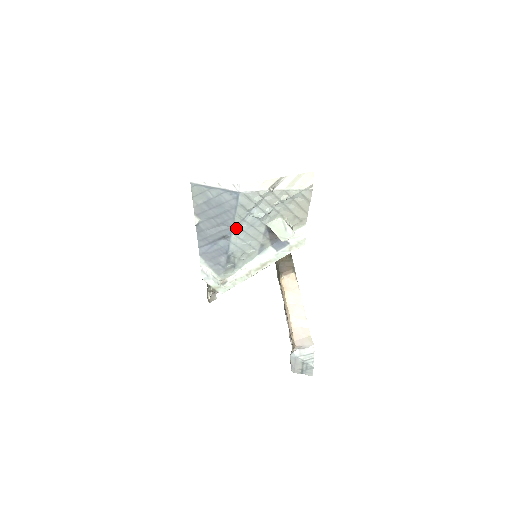
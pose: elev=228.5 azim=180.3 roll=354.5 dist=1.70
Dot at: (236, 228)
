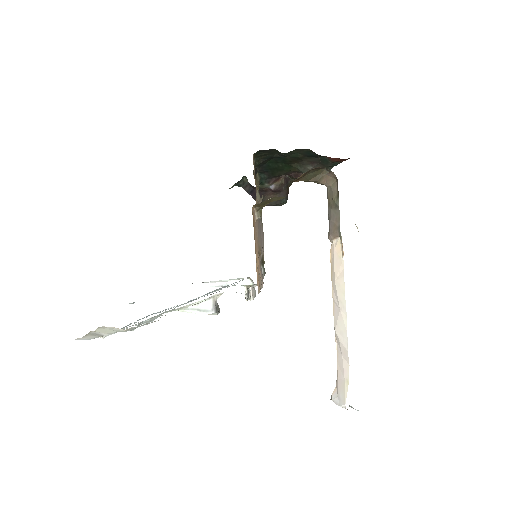
Dot at: occluded
